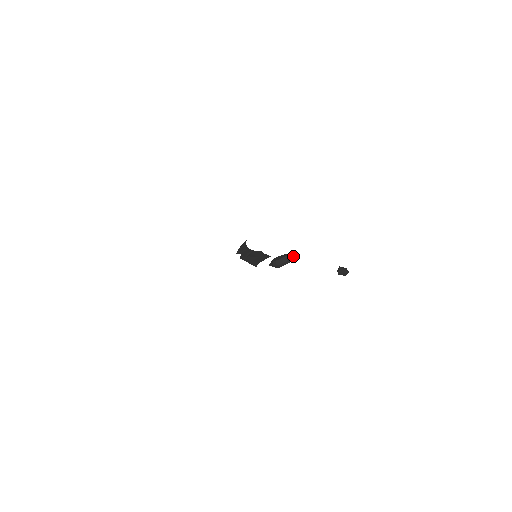
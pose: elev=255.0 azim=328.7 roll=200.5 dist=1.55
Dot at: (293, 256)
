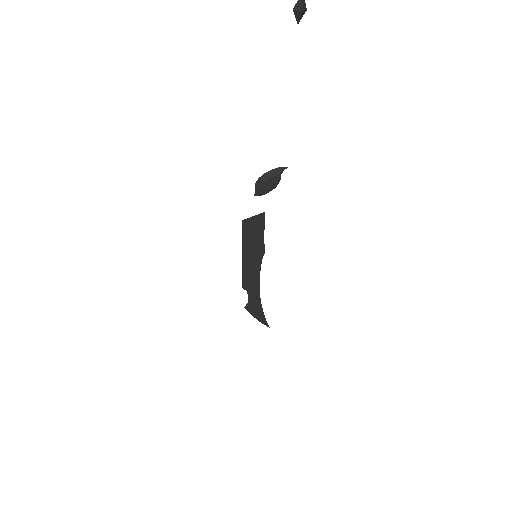
Dot at: occluded
